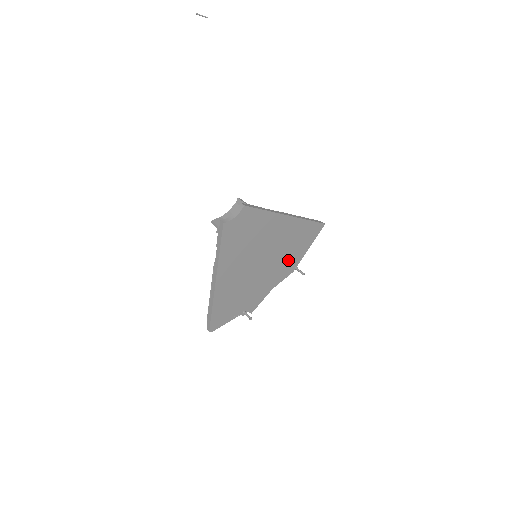
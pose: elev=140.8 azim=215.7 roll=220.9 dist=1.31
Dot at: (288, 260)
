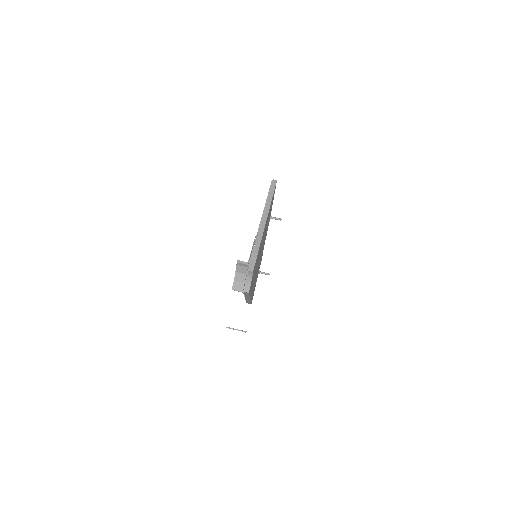
Dot at: occluded
